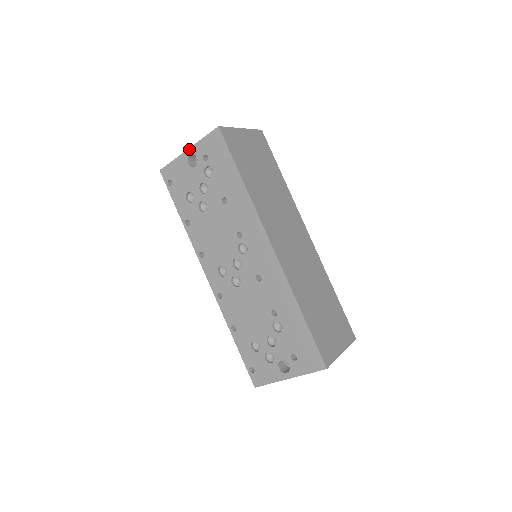
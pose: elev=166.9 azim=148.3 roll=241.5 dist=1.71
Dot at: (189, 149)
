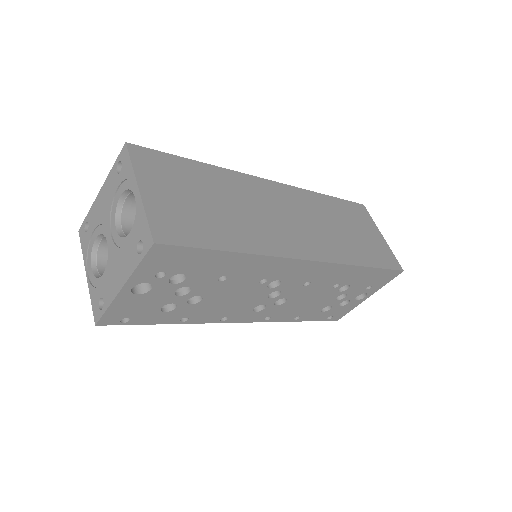
Dot at: (124, 287)
